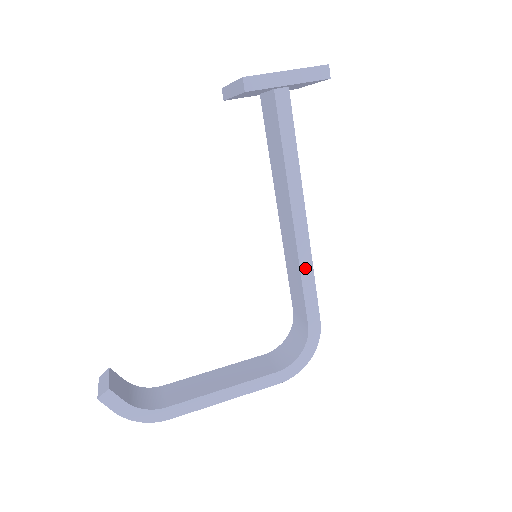
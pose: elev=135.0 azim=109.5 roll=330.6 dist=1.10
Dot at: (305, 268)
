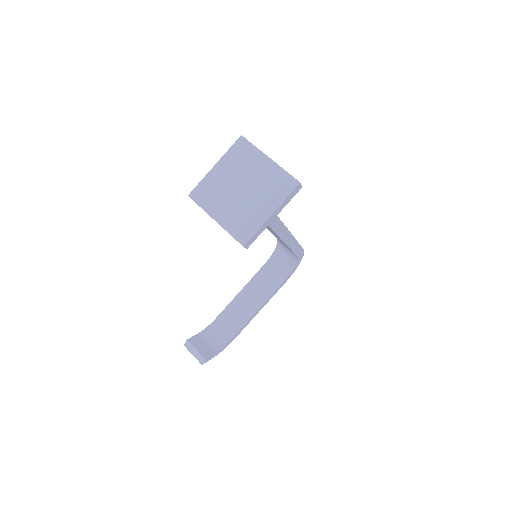
Dot at: (292, 245)
